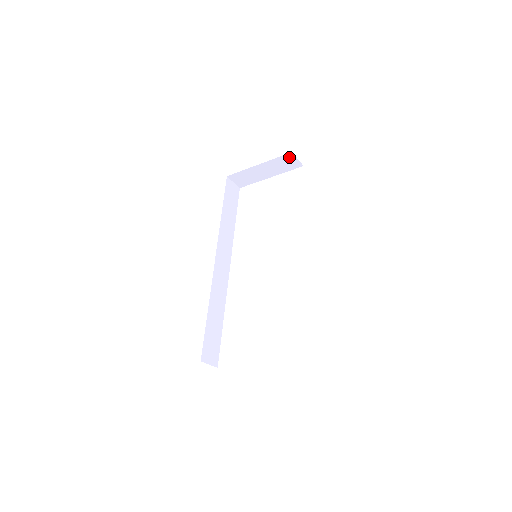
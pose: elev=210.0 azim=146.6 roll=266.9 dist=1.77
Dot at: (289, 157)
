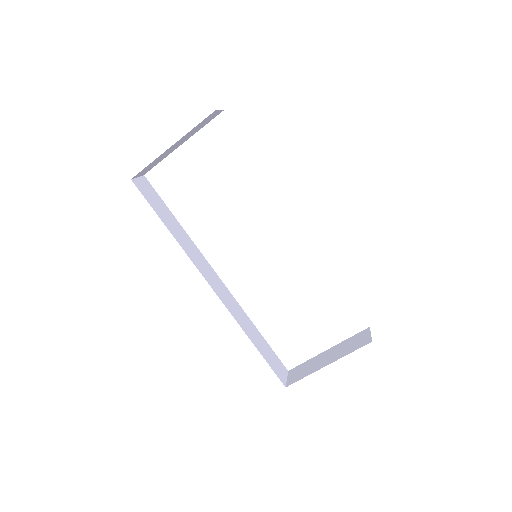
Dot at: (210, 115)
